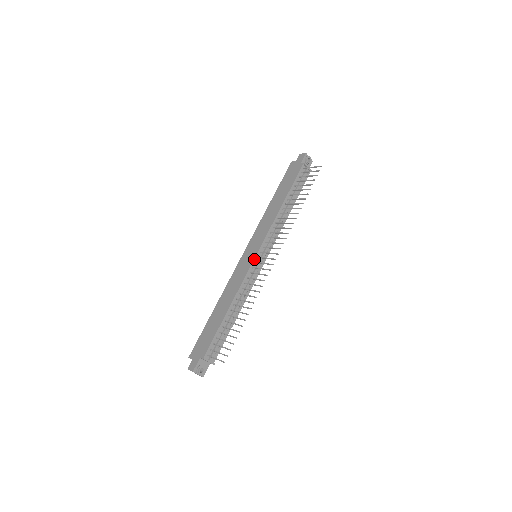
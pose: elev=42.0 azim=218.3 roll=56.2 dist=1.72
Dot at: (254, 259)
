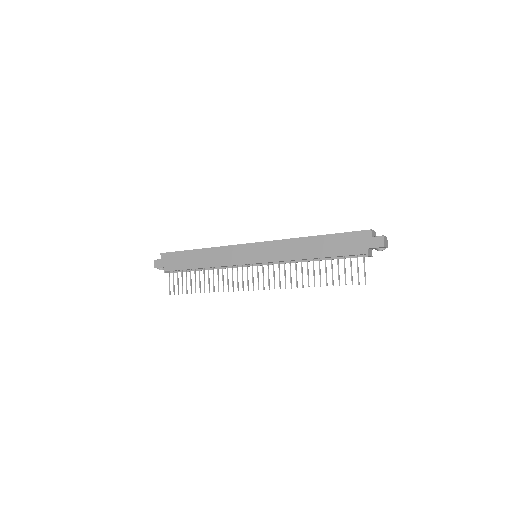
Dot at: (247, 264)
